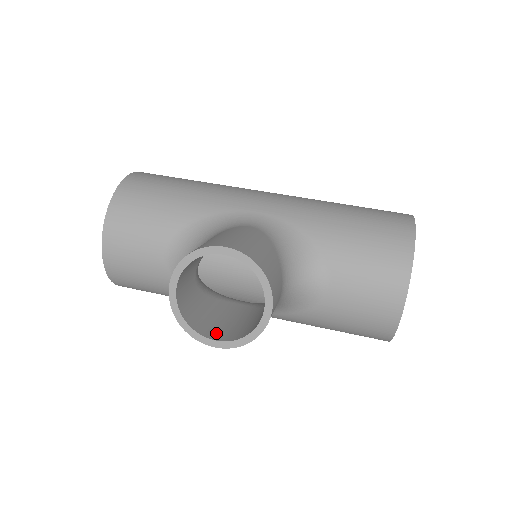
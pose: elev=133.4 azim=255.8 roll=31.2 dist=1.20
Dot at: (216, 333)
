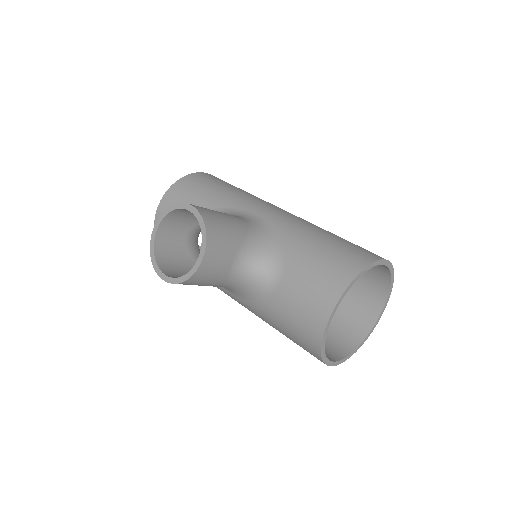
Dot at: (172, 273)
